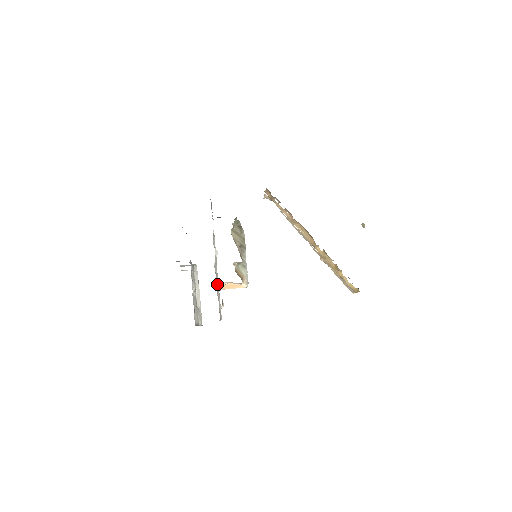
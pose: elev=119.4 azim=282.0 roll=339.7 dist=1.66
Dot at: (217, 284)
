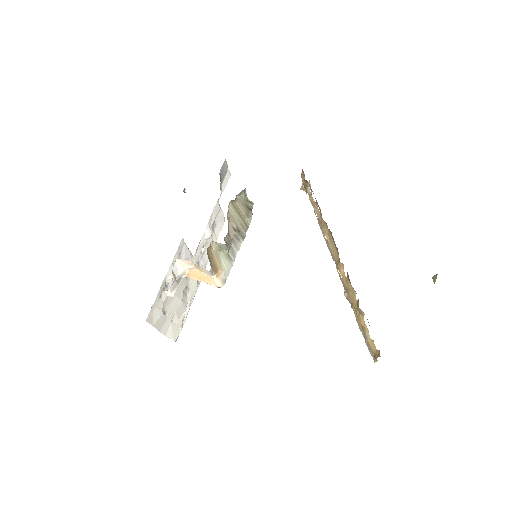
Dot at: (177, 259)
